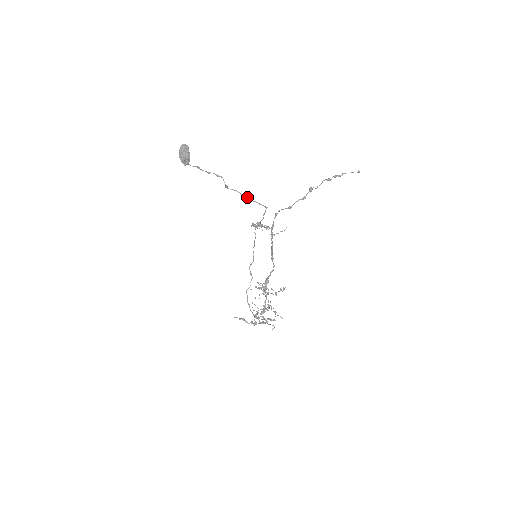
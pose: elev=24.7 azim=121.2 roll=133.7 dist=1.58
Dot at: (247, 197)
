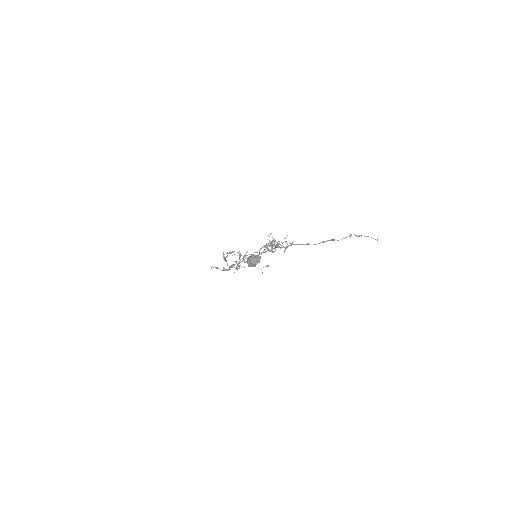
Dot at: occluded
